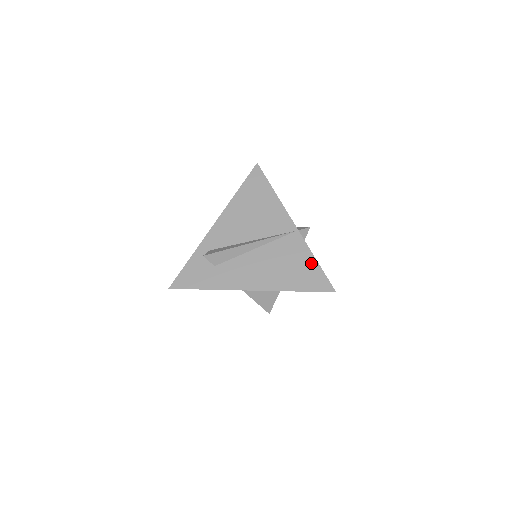
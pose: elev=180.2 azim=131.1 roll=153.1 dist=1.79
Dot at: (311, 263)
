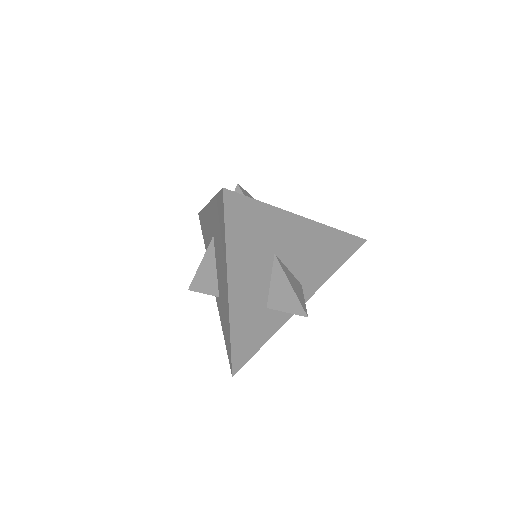
Dot at: occluded
